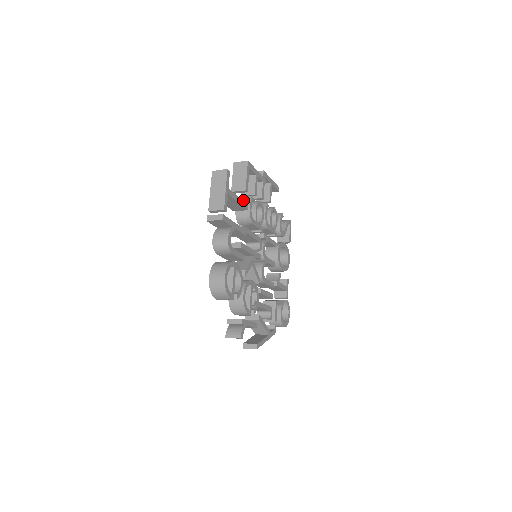
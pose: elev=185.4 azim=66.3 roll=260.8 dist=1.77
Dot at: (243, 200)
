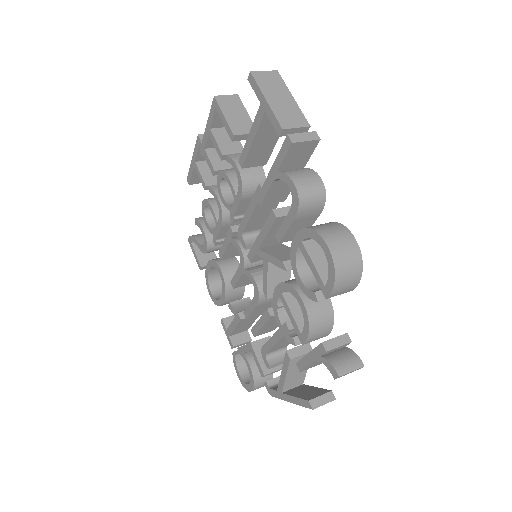
Dot at: occluded
